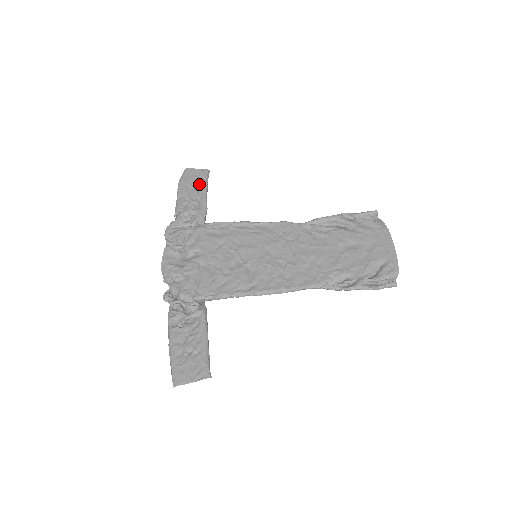
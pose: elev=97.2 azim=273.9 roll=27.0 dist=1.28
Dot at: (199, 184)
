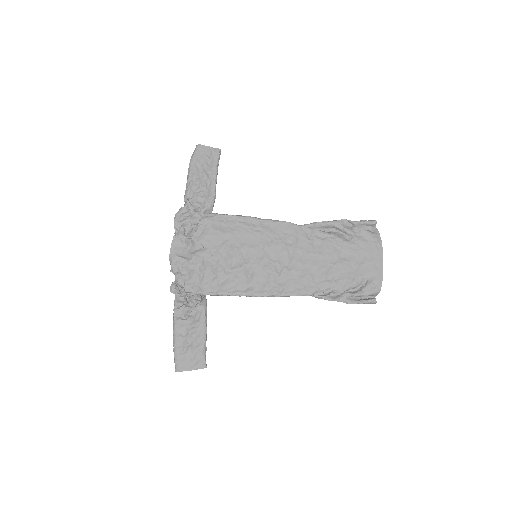
Dot at: (210, 166)
